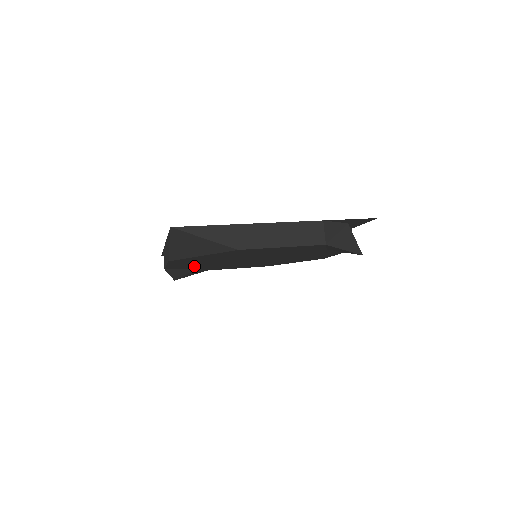
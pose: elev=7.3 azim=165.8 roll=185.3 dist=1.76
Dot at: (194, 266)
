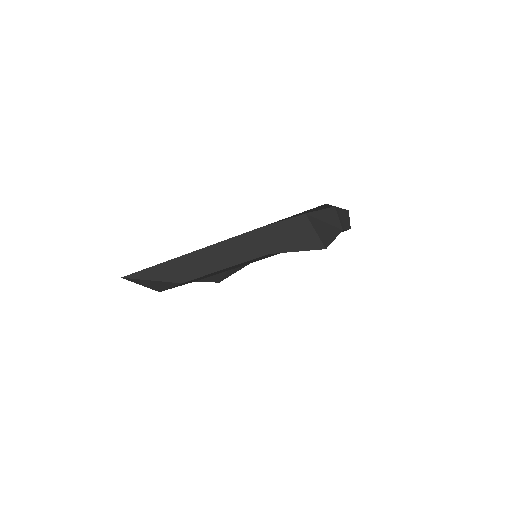
Dot at: occluded
